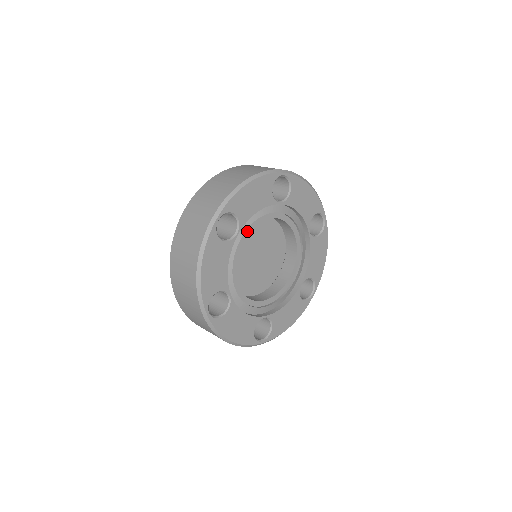
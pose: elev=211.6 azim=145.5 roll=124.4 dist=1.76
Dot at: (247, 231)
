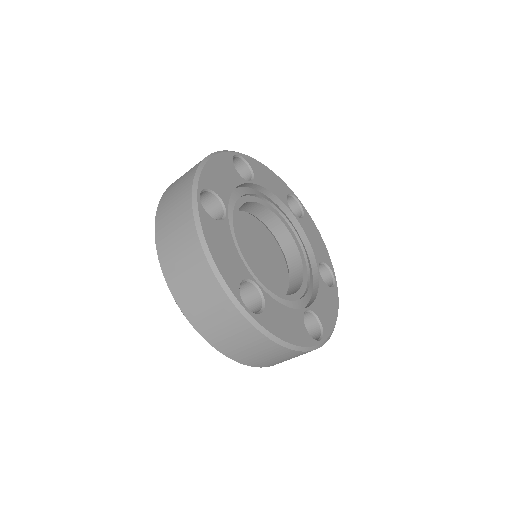
Dot at: (234, 215)
